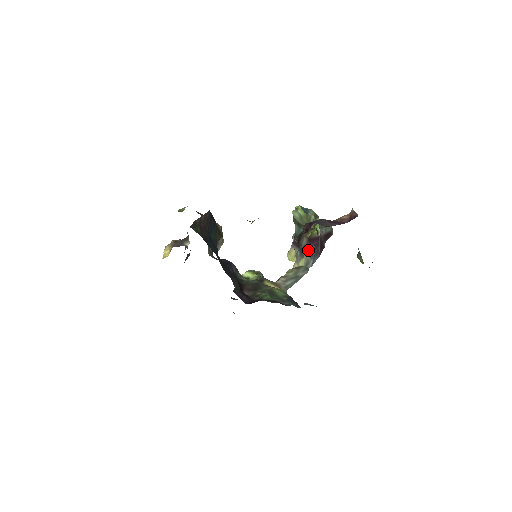
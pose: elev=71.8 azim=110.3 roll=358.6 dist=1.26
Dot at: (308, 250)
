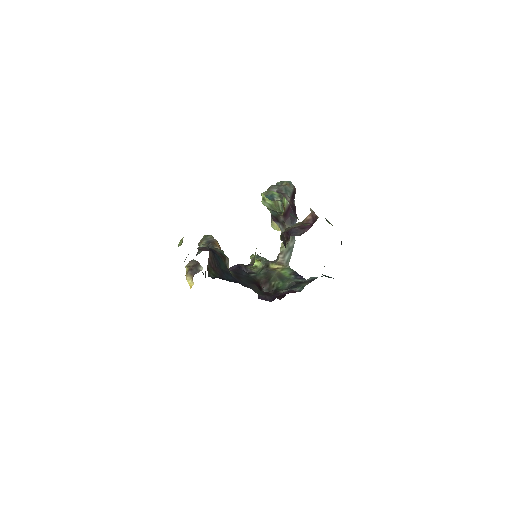
Dot at: (287, 222)
